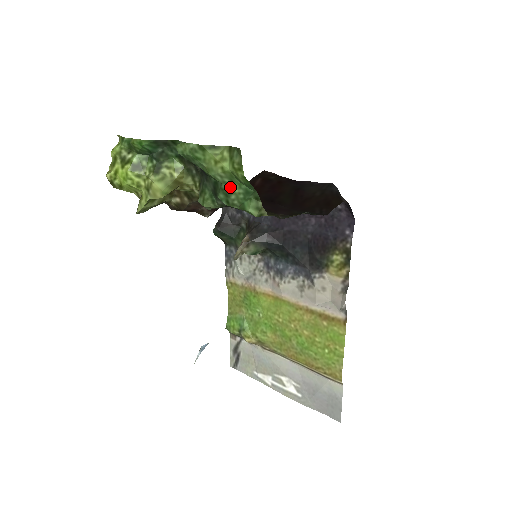
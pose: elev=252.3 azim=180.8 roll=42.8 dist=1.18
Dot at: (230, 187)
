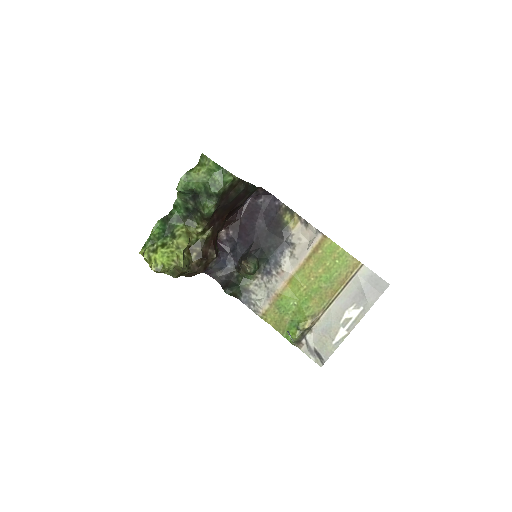
Dot at: (212, 180)
